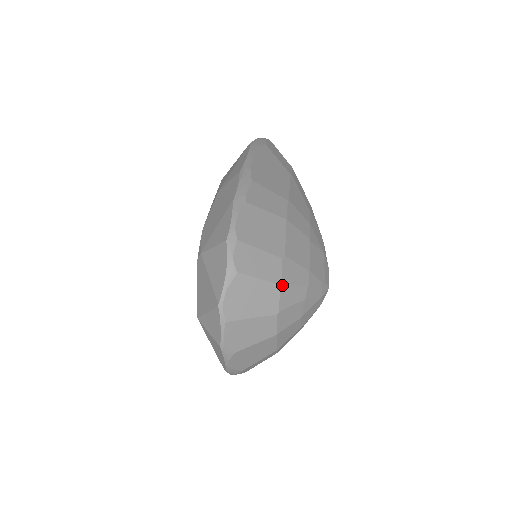
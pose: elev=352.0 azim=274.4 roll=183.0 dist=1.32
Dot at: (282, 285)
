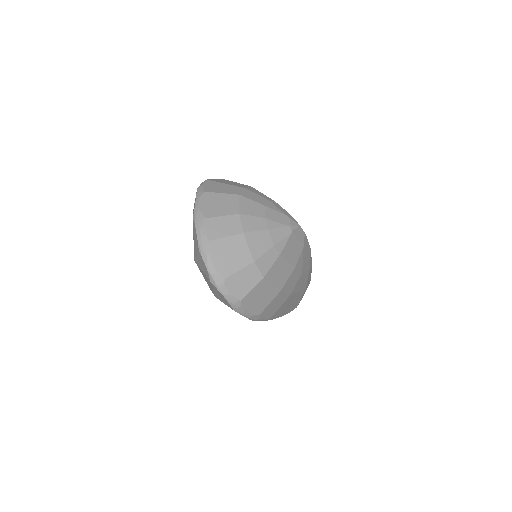
Dot at: (253, 188)
